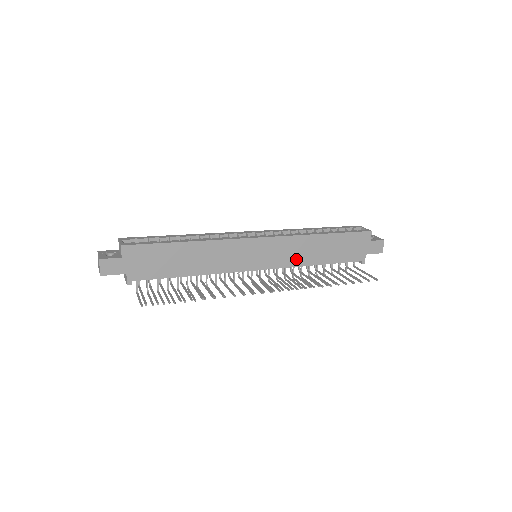
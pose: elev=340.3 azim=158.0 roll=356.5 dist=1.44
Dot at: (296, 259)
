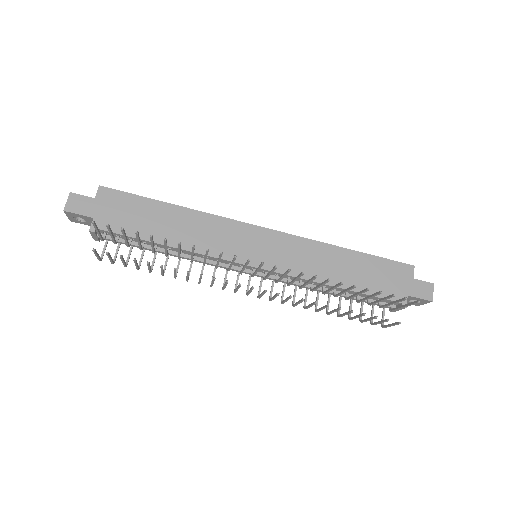
Dot at: (307, 269)
